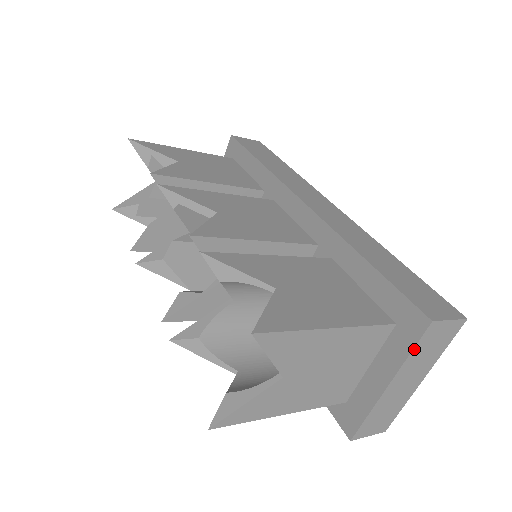
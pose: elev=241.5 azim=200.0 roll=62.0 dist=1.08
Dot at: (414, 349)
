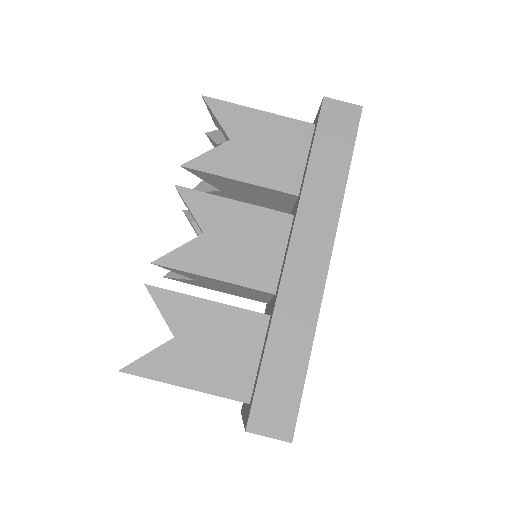
Dot at: occluded
